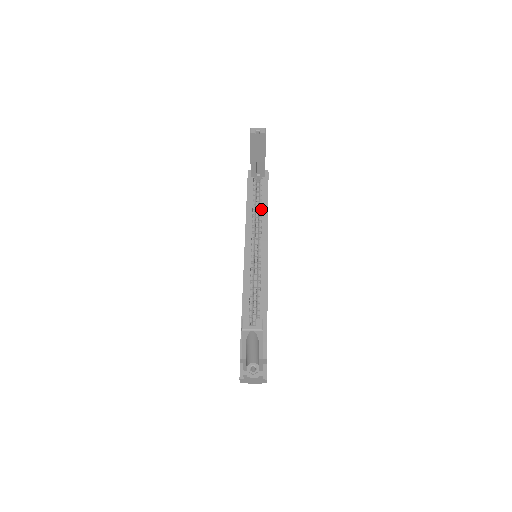
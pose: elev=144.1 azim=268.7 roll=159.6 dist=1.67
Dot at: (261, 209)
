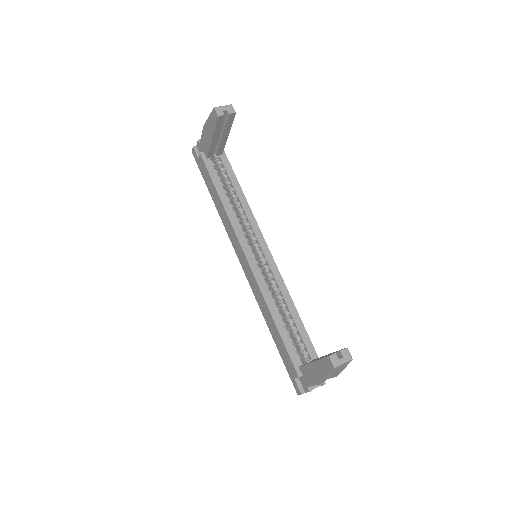
Dot at: (236, 197)
